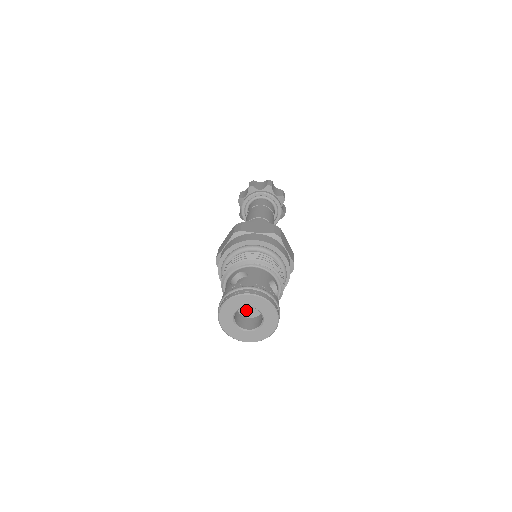
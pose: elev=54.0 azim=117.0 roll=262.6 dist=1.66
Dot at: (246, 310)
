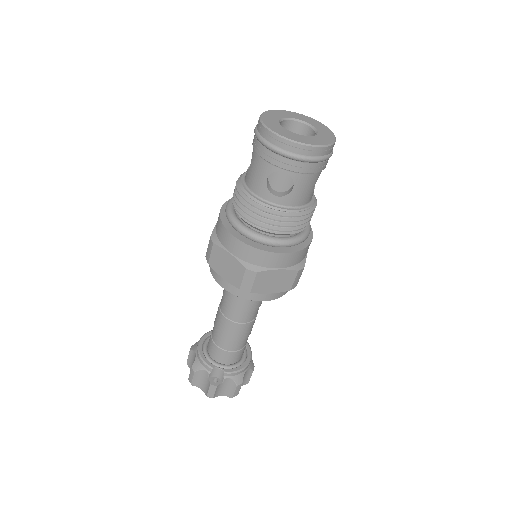
Dot at: occluded
